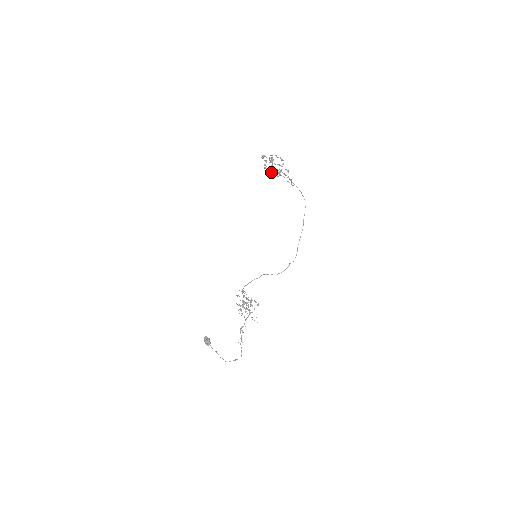
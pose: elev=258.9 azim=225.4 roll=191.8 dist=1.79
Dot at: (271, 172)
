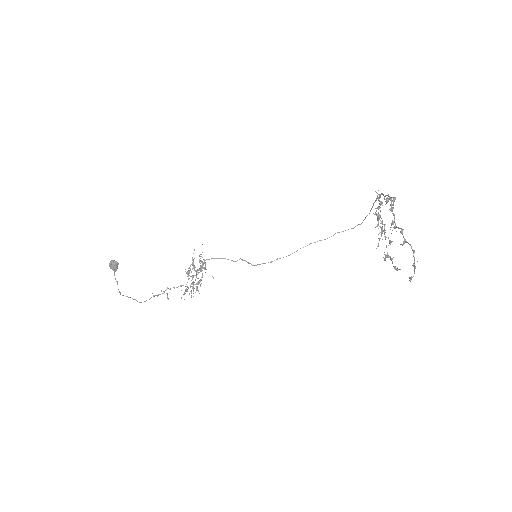
Dot at: (380, 232)
